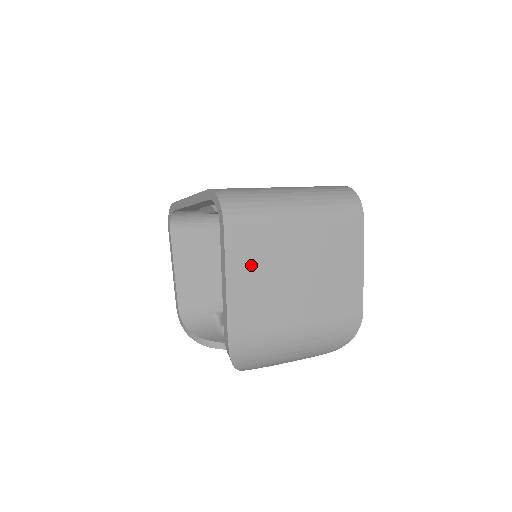
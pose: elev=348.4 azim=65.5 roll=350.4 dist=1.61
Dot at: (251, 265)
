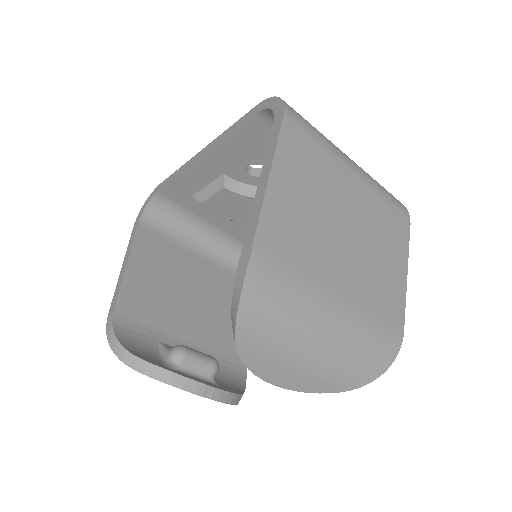
Dot at: (301, 179)
